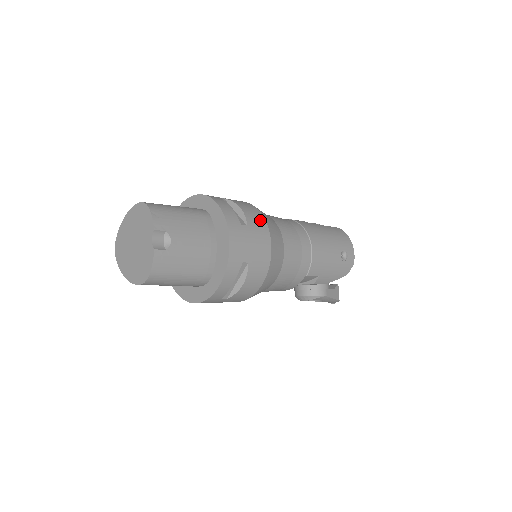
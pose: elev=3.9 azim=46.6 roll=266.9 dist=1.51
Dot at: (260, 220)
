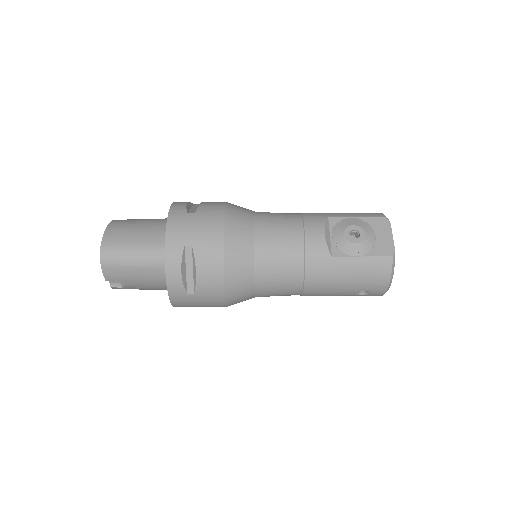
Dot at: (216, 287)
